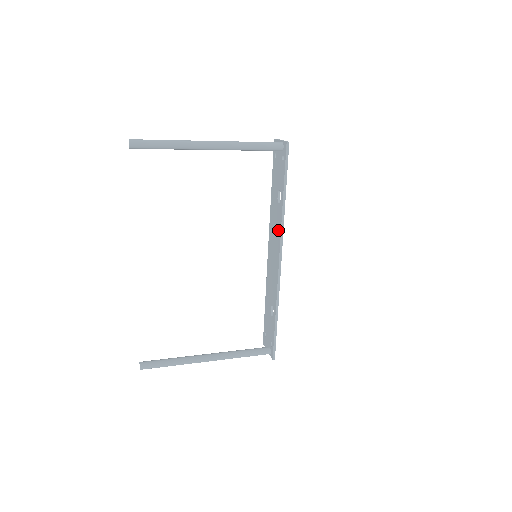
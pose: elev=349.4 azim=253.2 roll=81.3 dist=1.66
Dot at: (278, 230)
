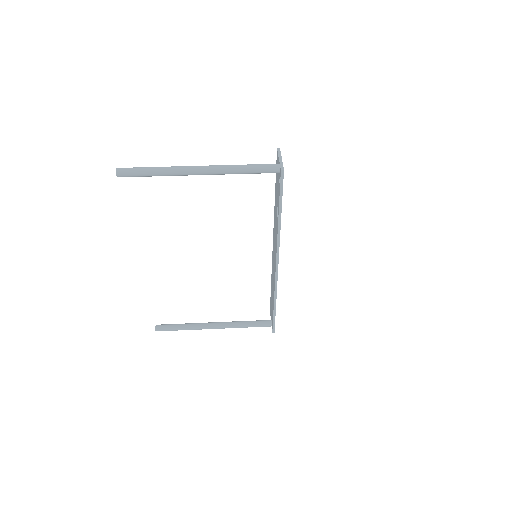
Dot at: (276, 240)
